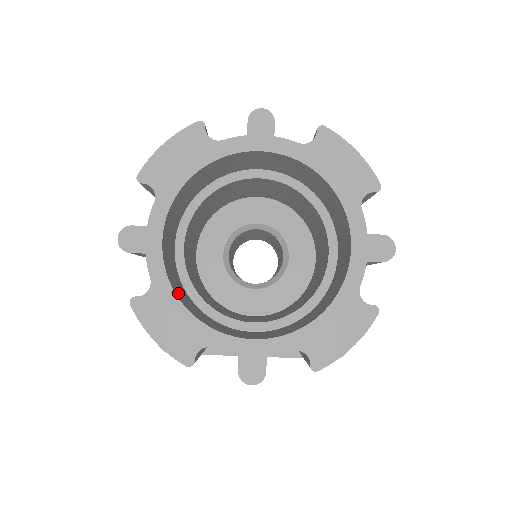
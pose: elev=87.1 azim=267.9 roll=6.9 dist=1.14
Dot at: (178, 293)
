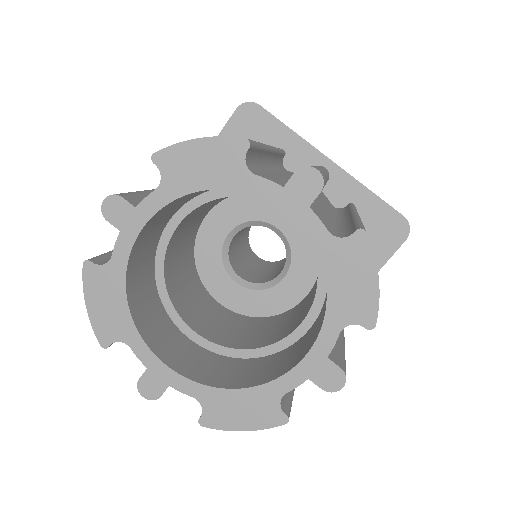
Dot at: (222, 381)
